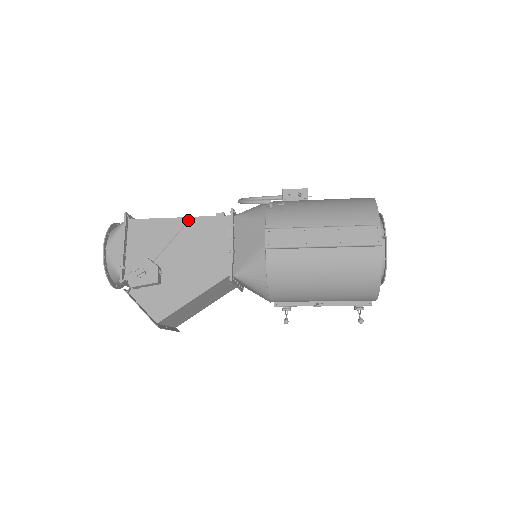
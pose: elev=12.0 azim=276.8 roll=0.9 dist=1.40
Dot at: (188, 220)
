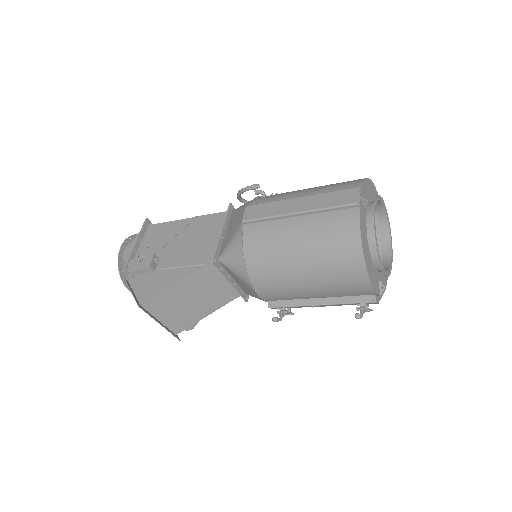
Dot at: (193, 219)
